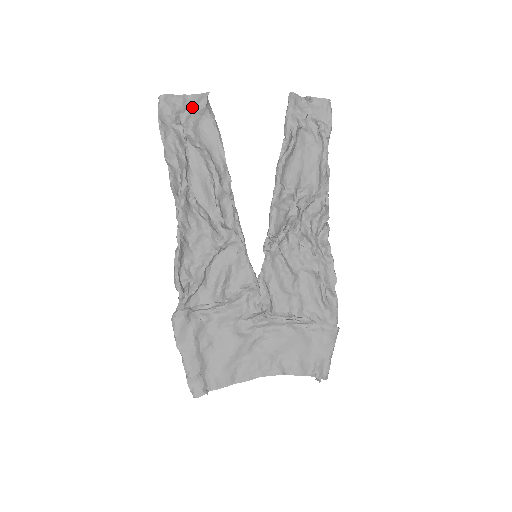
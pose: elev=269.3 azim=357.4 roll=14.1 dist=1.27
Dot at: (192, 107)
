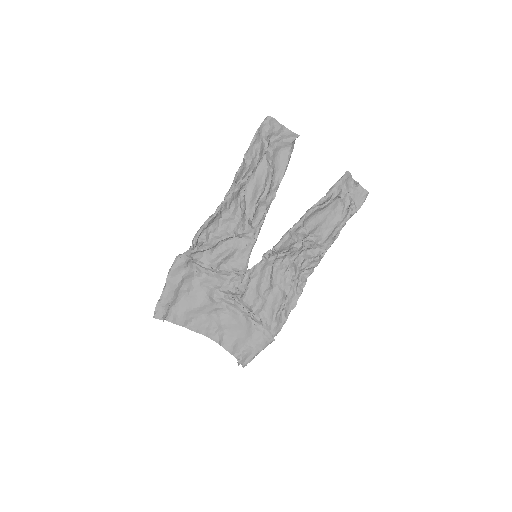
Dot at: (283, 137)
